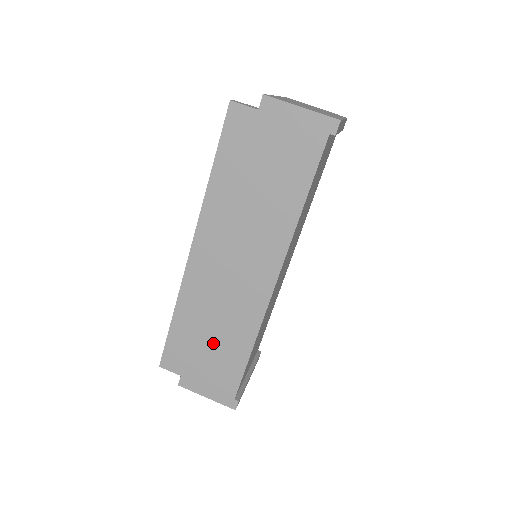
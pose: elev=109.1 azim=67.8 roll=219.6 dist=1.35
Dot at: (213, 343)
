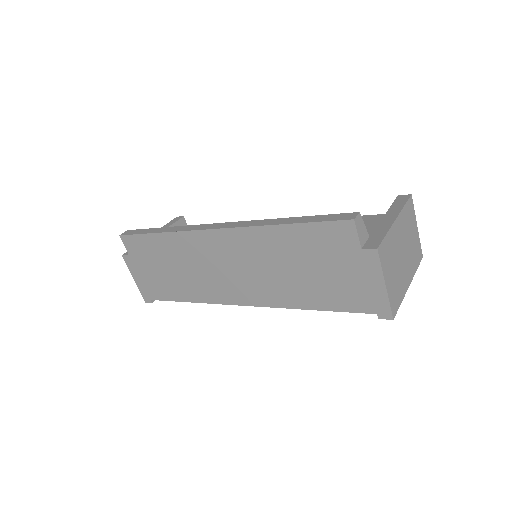
Dot at: (169, 272)
